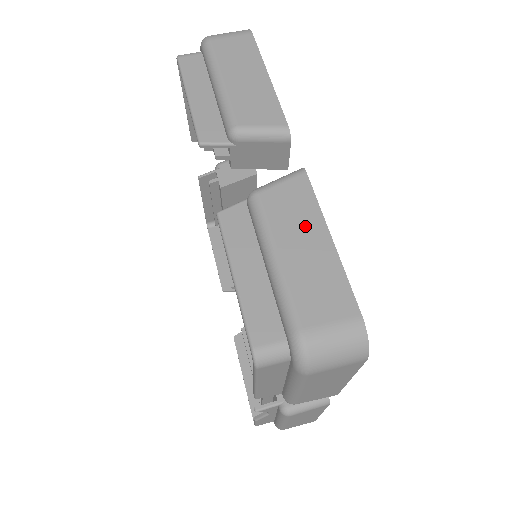
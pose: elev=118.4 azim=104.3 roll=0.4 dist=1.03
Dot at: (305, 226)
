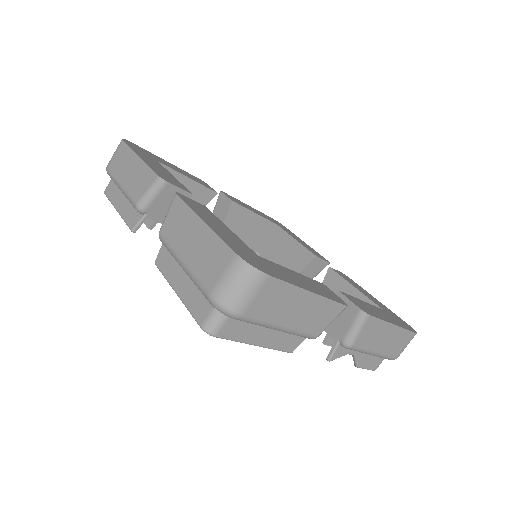
Dot at: (188, 228)
